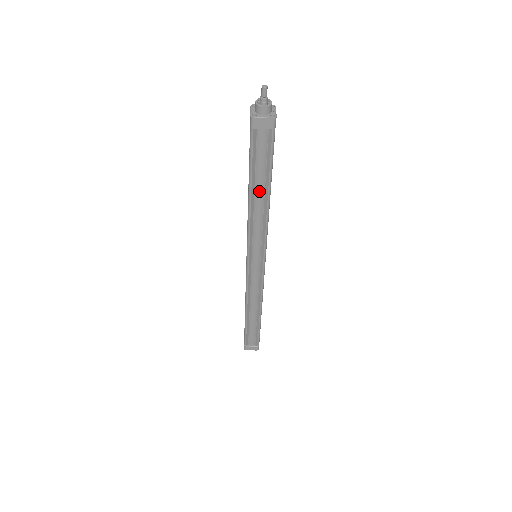
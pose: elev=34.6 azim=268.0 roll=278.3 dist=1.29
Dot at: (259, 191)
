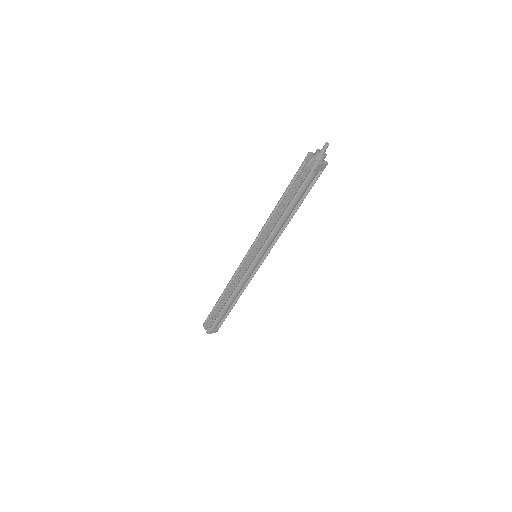
Dot at: (291, 210)
